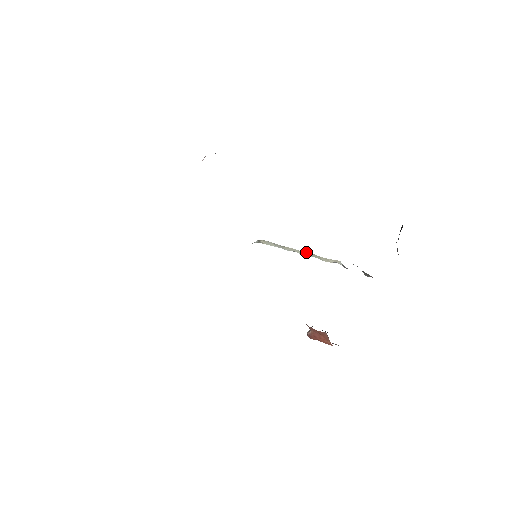
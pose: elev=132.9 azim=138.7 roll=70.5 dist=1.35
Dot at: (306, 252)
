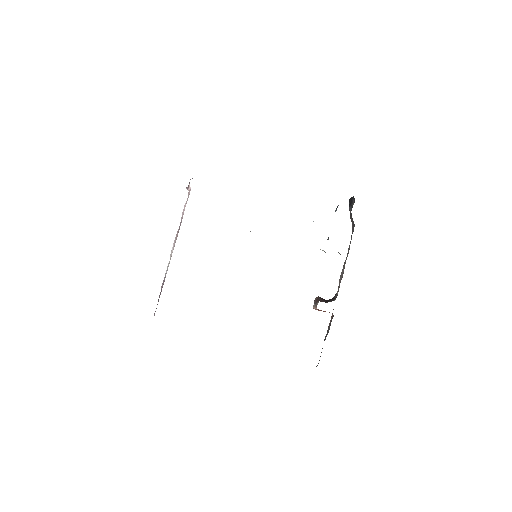
Dot at: occluded
